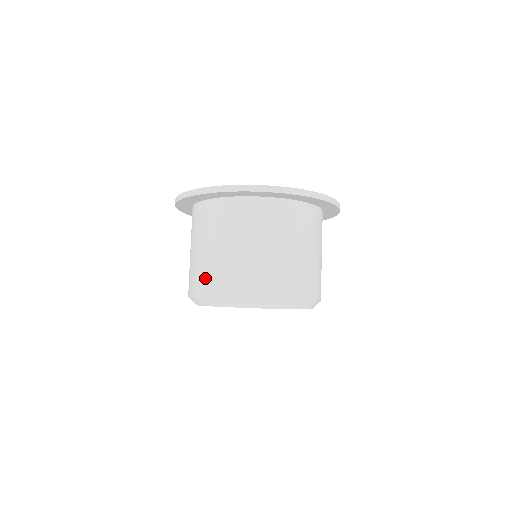
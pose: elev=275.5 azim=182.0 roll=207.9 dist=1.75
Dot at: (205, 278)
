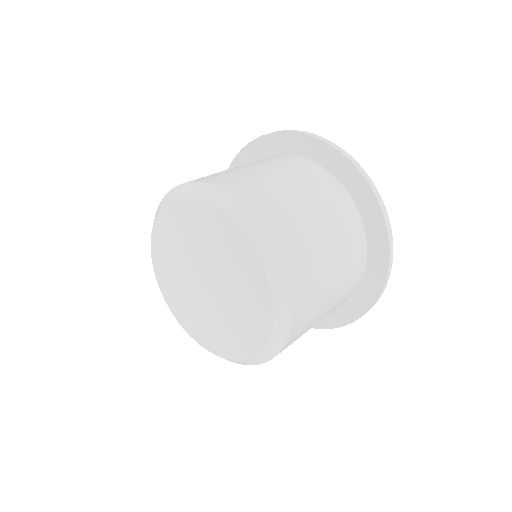
Dot at: occluded
